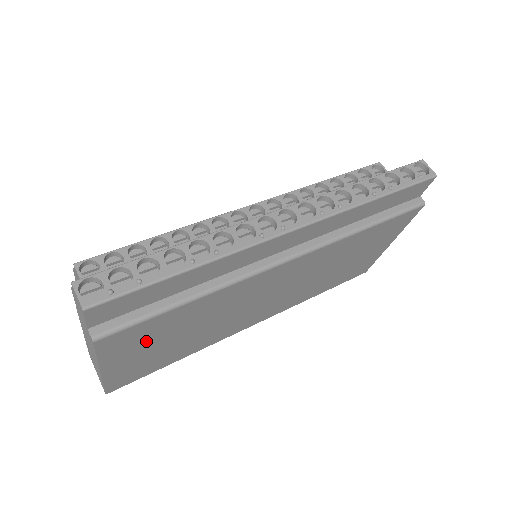
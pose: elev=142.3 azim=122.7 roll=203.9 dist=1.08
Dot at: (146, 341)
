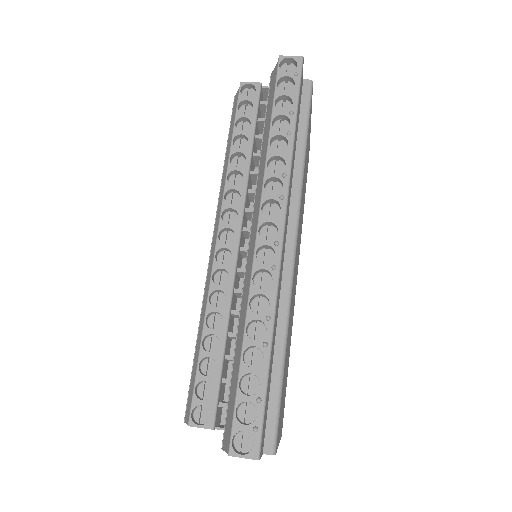
Dot at: (282, 400)
